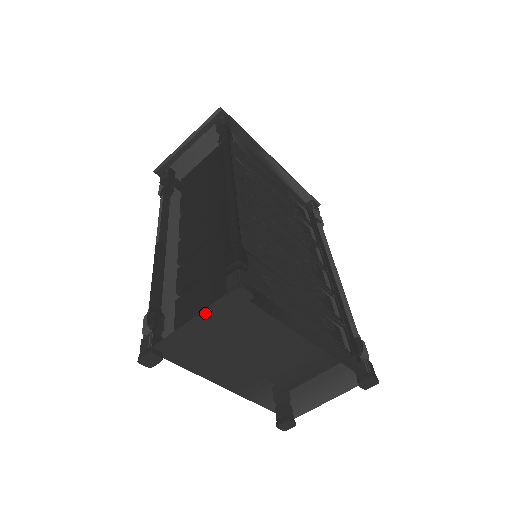
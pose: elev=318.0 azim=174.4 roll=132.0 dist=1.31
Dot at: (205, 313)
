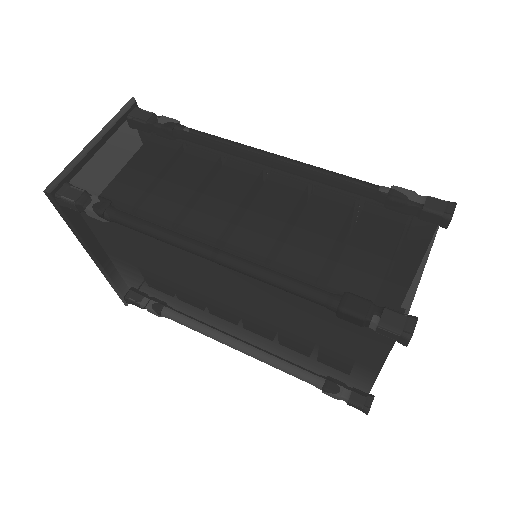
Dot at: (431, 247)
